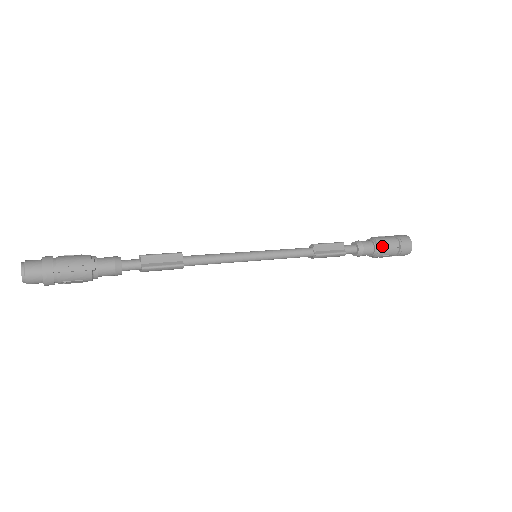
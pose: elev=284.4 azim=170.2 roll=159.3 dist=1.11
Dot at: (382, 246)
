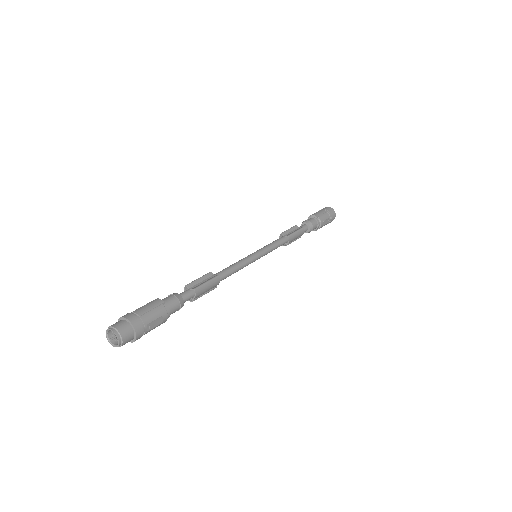
Dot at: (317, 215)
